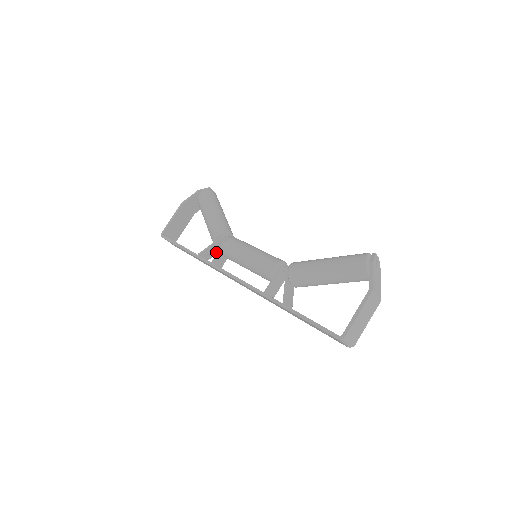
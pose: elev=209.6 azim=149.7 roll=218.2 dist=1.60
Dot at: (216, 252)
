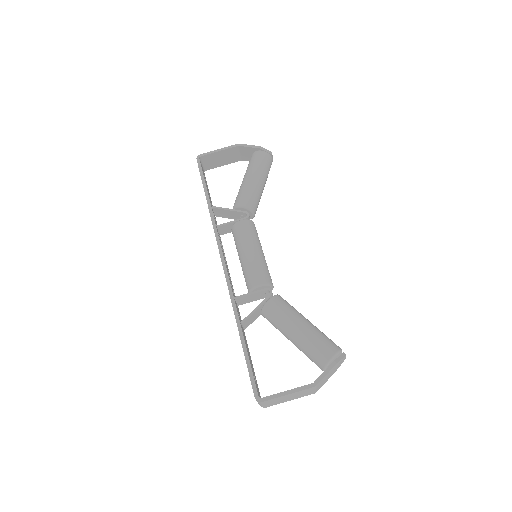
Dot at: (229, 217)
